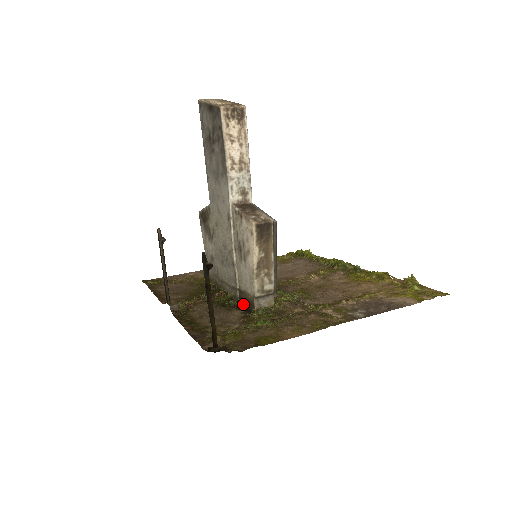
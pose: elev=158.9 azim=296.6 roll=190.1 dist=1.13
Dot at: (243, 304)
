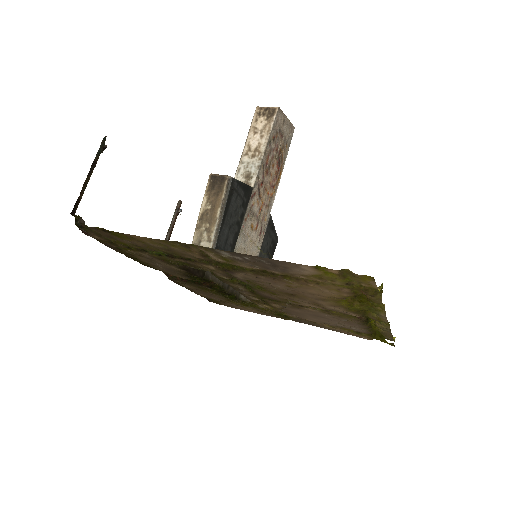
Dot at: (199, 275)
